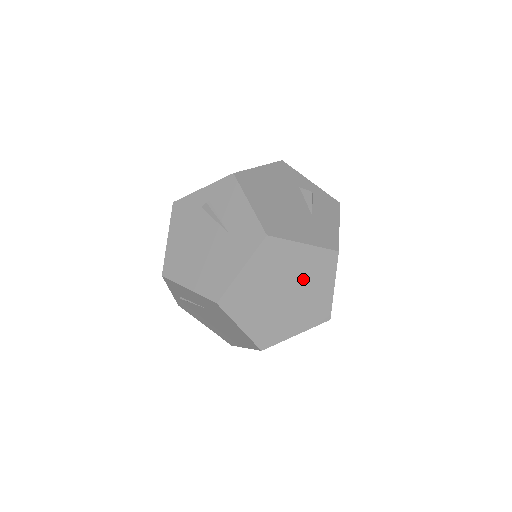
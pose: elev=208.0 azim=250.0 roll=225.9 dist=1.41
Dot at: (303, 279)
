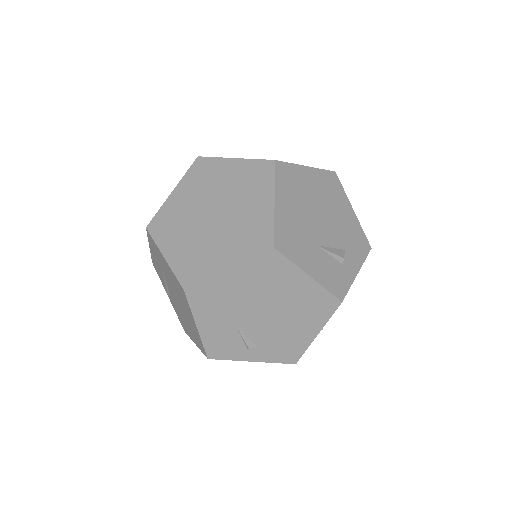
Dot at: (235, 196)
